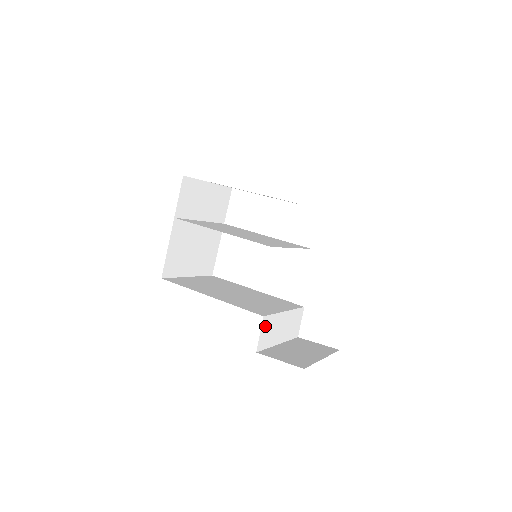
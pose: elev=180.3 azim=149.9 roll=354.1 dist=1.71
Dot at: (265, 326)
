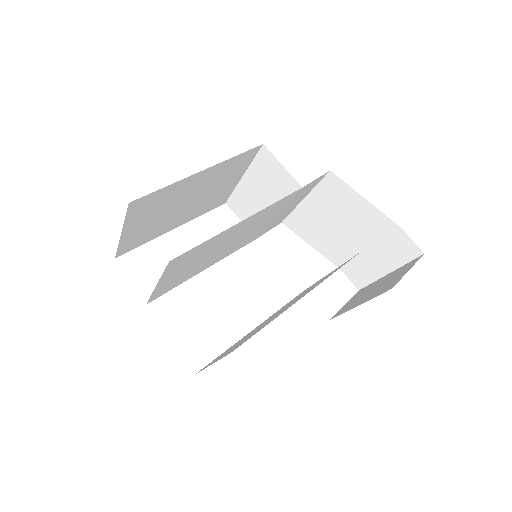
Dot at: occluded
